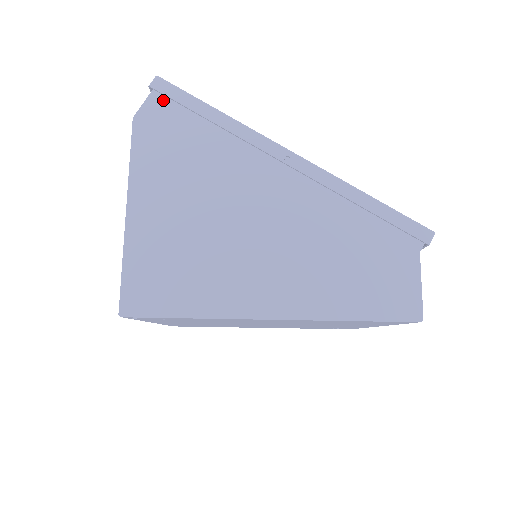
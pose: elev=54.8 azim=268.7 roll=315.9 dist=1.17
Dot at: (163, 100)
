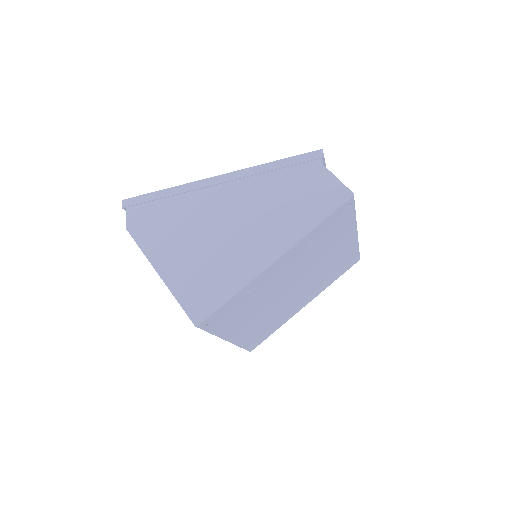
Dot at: (135, 208)
